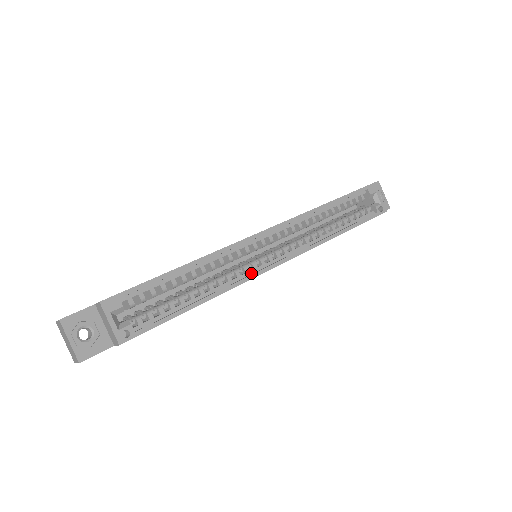
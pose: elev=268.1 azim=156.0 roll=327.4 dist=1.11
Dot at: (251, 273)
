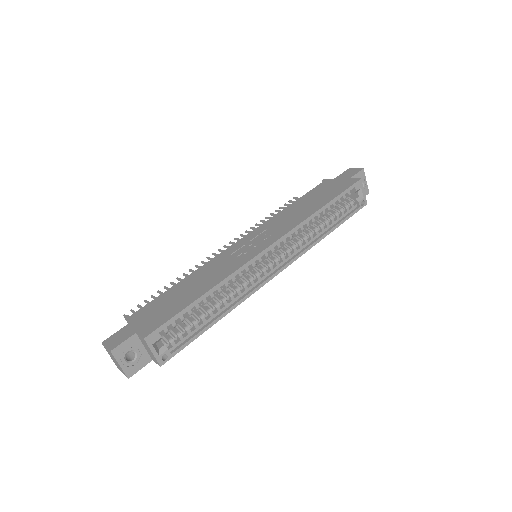
Dot at: (256, 284)
